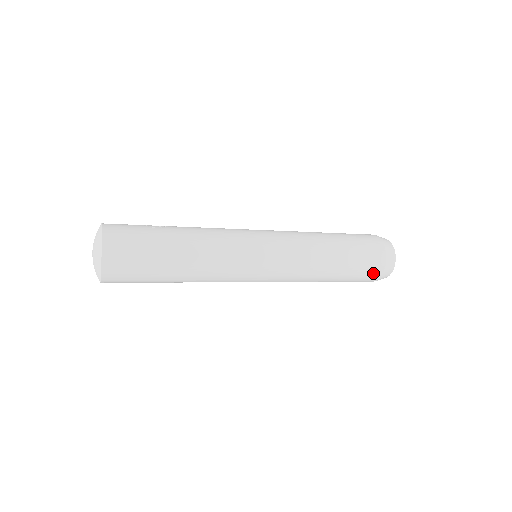
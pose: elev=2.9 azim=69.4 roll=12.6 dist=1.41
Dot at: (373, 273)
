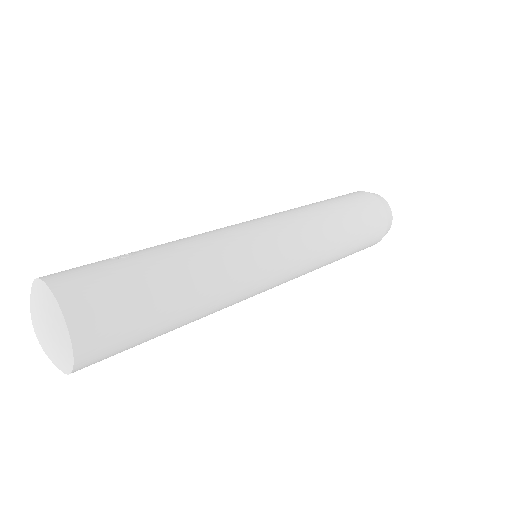
Dot at: (379, 233)
